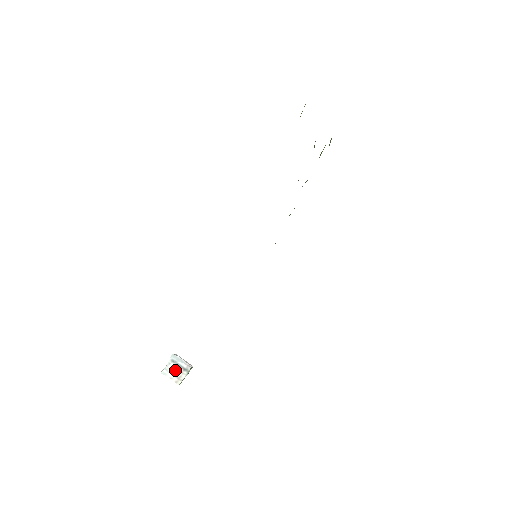
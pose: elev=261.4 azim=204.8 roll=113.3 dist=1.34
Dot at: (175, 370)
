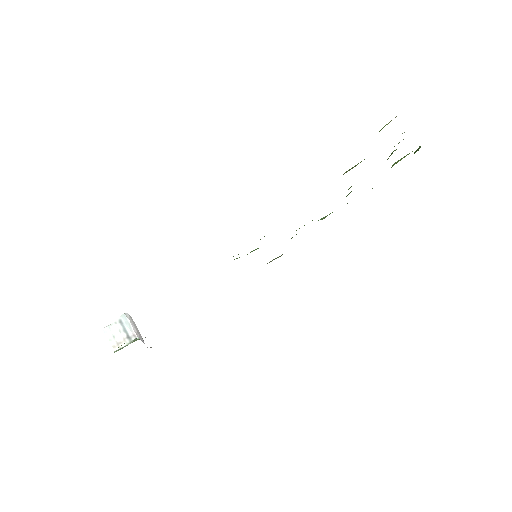
Dot at: (118, 333)
